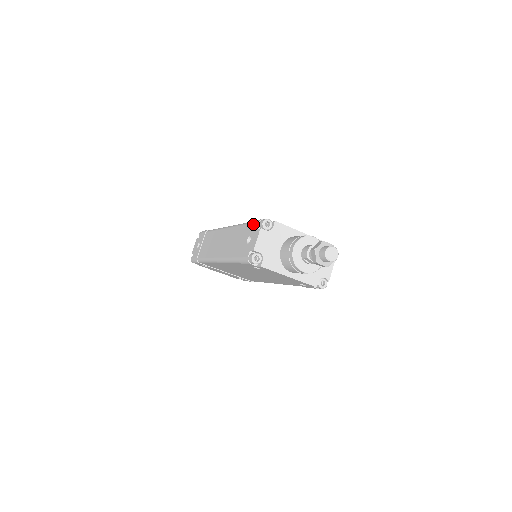
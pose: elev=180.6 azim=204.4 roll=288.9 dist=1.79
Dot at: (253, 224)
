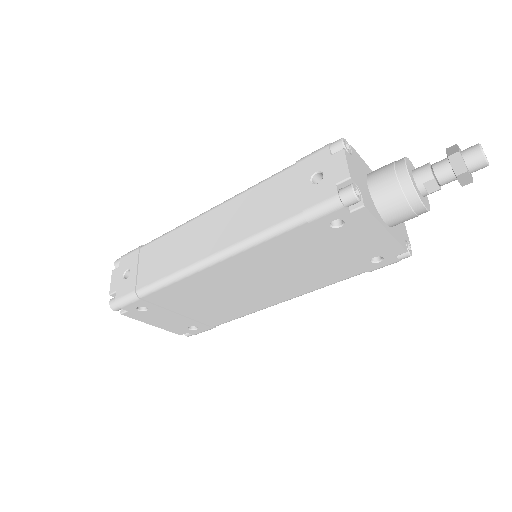
Dot at: (311, 156)
